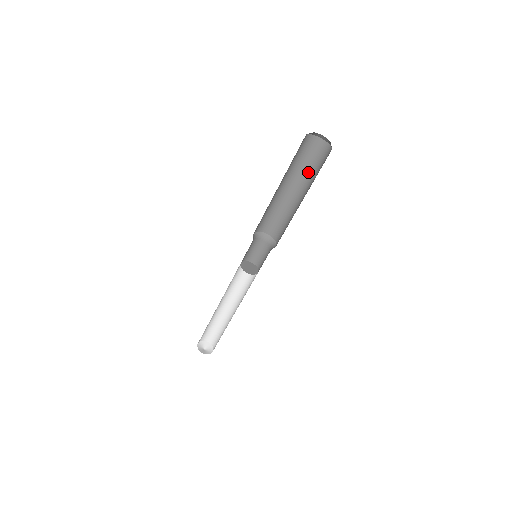
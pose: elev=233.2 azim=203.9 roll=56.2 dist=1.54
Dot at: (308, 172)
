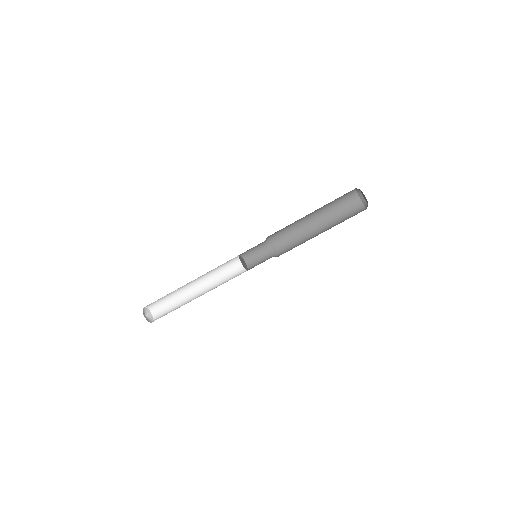
Dot at: (334, 213)
